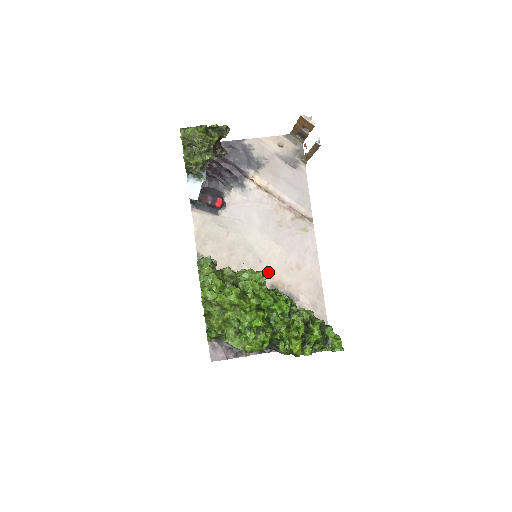
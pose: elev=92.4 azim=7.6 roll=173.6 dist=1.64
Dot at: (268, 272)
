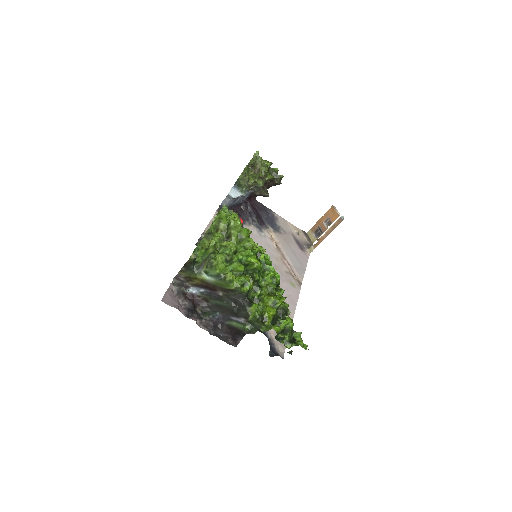
Dot at: occluded
